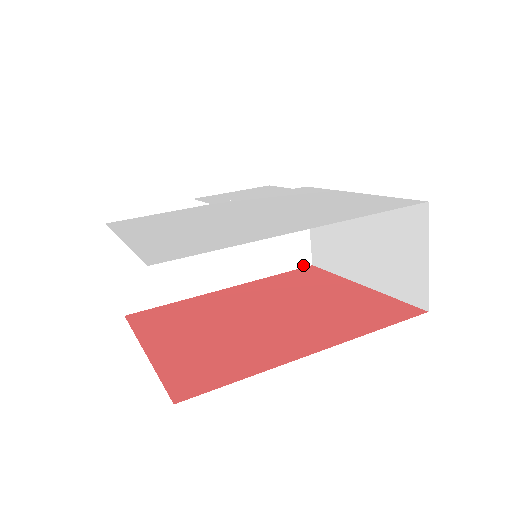
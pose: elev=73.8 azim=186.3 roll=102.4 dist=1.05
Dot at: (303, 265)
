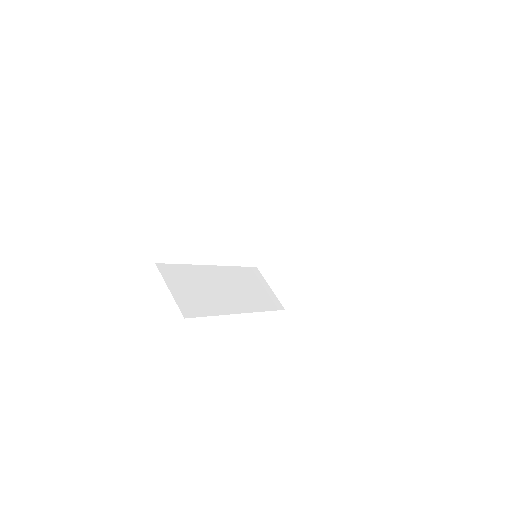
Dot at: (279, 309)
